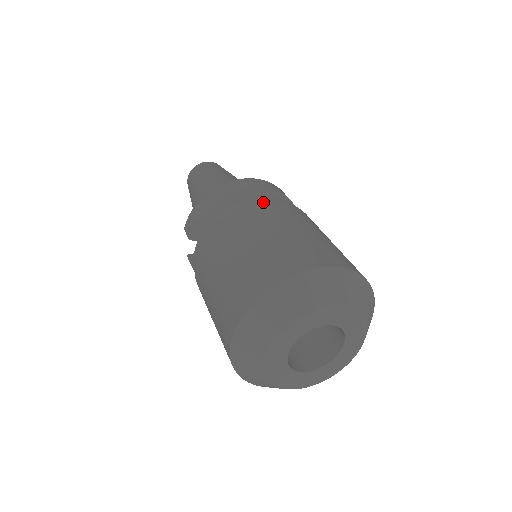
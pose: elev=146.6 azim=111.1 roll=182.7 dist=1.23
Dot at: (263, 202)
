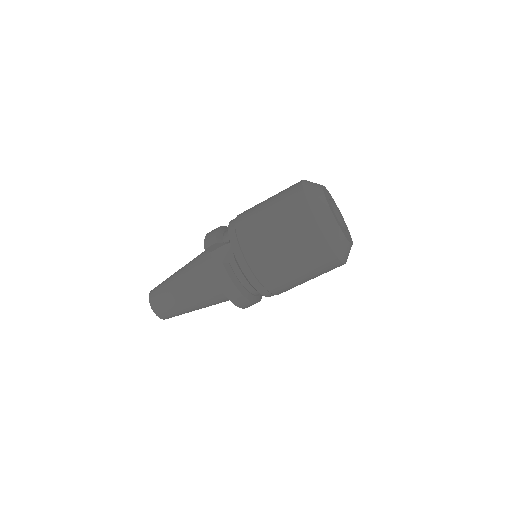
Dot at: occluded
